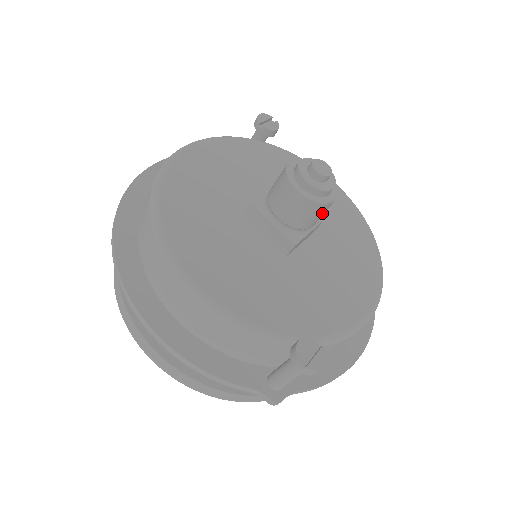
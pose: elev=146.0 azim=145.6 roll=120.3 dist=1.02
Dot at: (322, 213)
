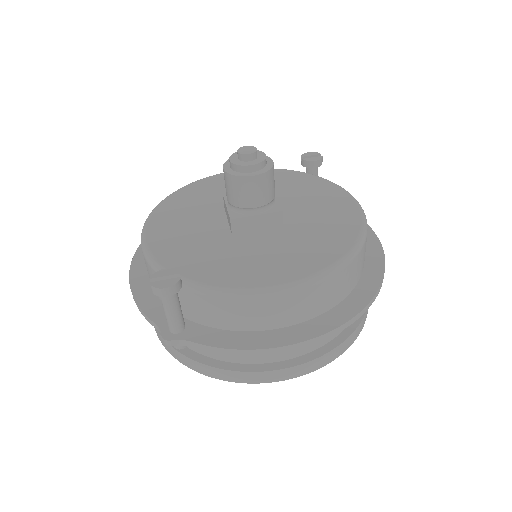
Dot at: (249, 190)
